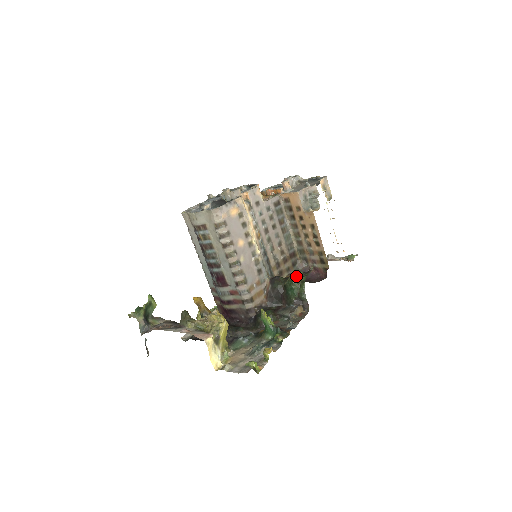
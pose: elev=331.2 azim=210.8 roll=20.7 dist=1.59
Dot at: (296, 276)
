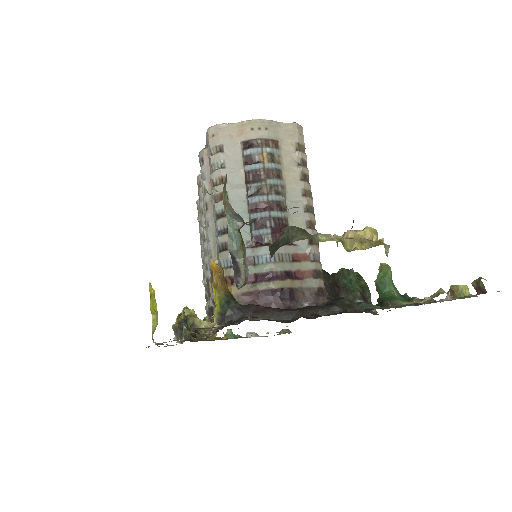
Dot at: occluded
